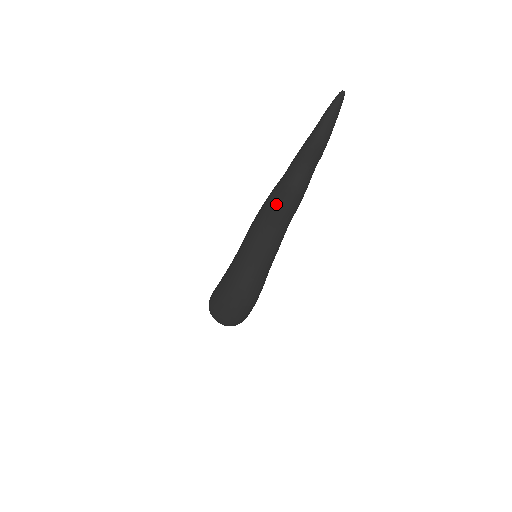
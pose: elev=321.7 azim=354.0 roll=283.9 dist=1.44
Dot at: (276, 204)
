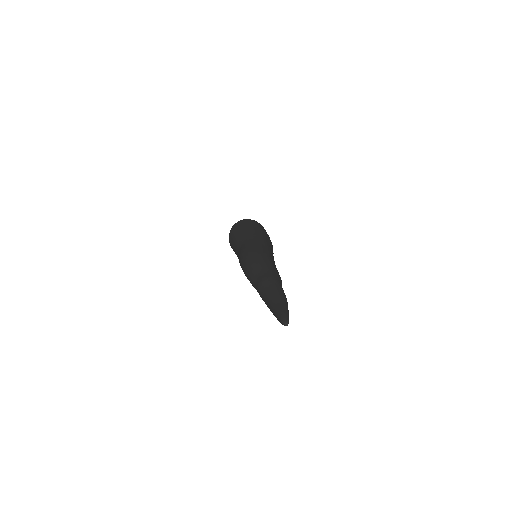
Dot at: occluded
